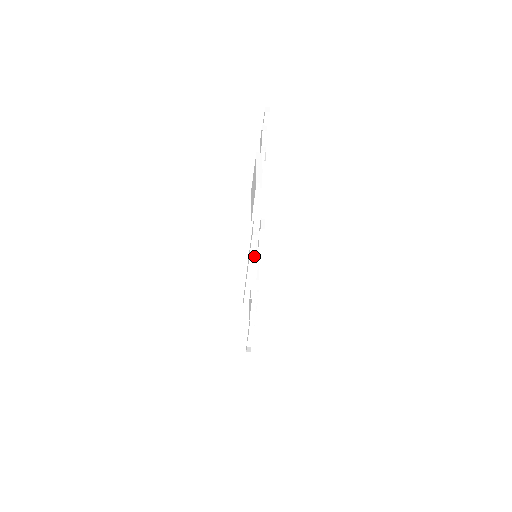
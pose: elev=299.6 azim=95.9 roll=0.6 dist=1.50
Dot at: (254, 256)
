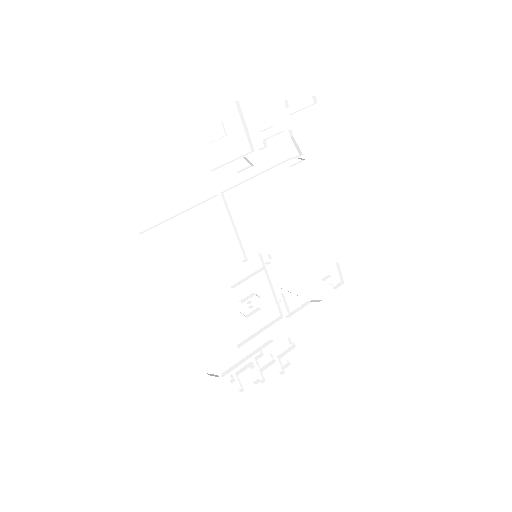
Dot at: occluded
